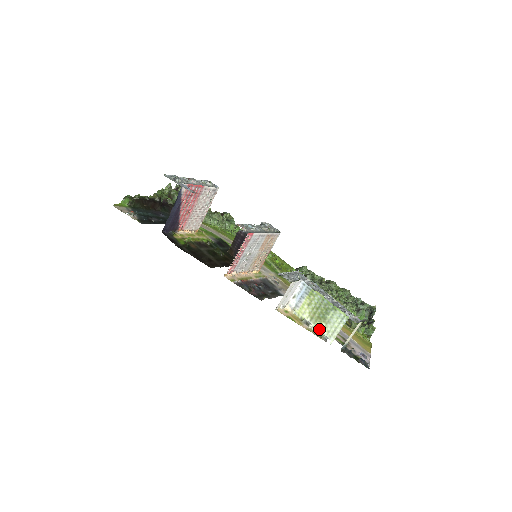
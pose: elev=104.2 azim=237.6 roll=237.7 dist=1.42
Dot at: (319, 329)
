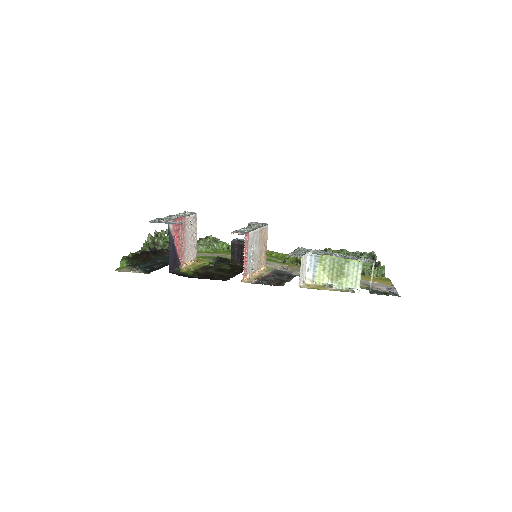
Dot at: (343, 285)
